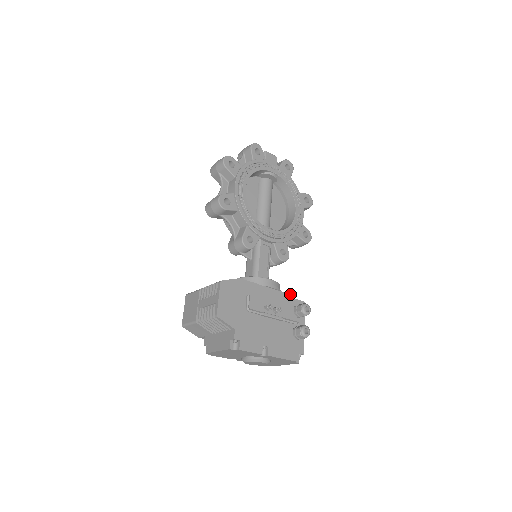
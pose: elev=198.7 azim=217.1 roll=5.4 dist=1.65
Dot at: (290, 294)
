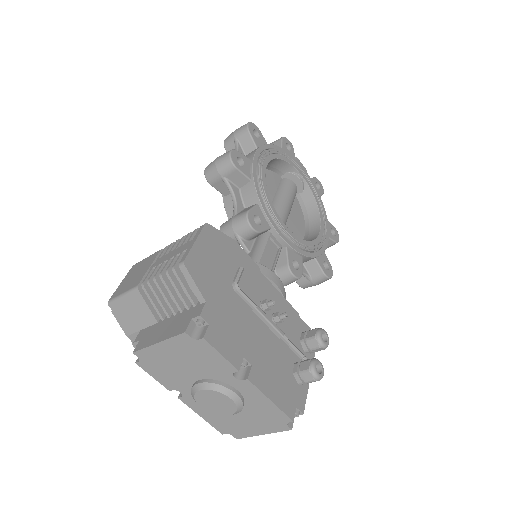
Dot at: occluded
